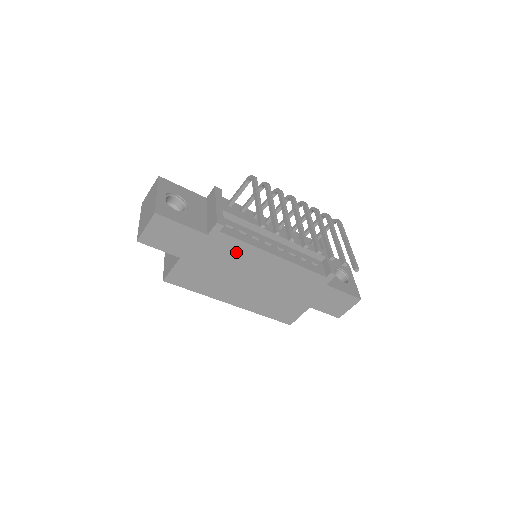
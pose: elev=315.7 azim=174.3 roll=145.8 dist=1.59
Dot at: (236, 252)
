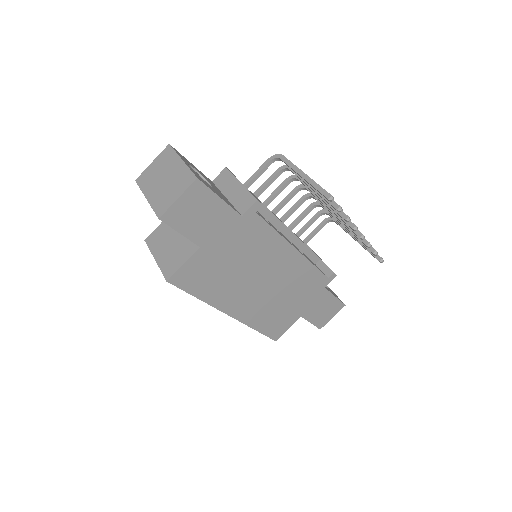
Dot at: (261, 242)
